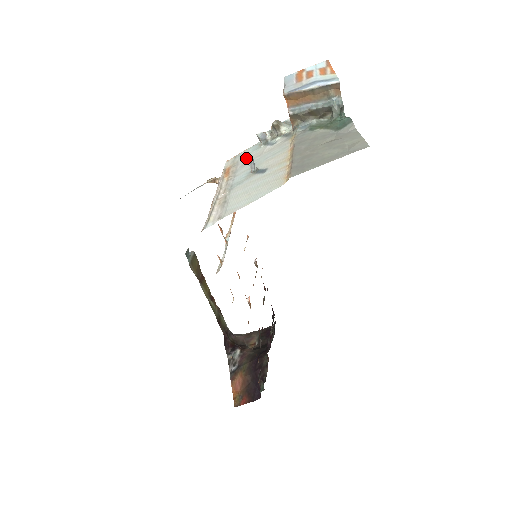
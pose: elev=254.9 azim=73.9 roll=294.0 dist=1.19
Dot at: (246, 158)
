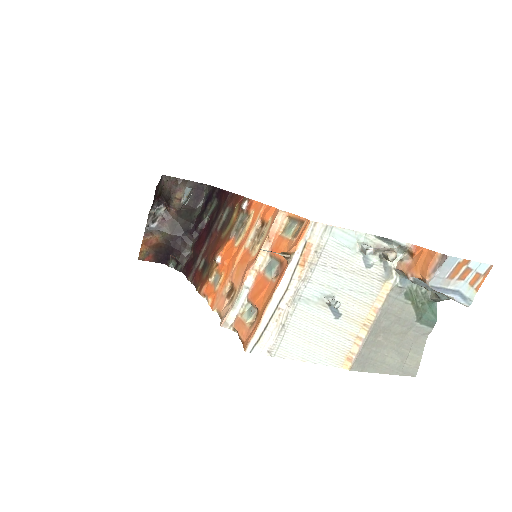
Dot at: (334, 254)
